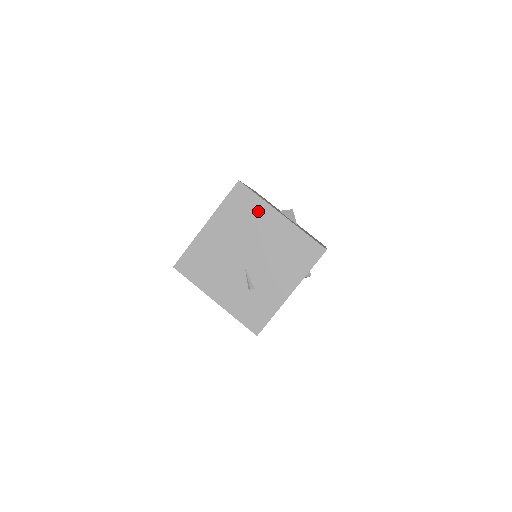
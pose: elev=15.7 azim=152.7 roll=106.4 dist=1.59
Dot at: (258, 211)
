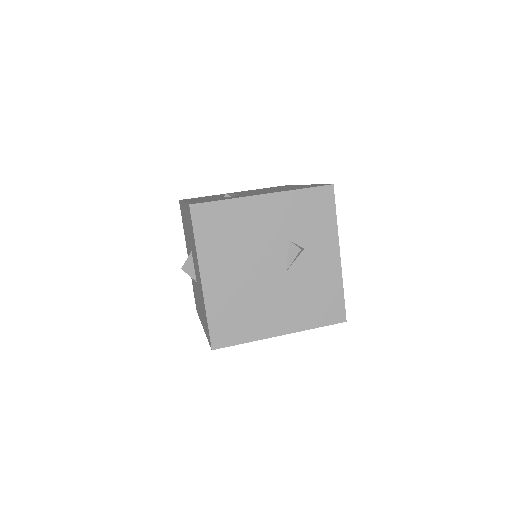
Dot at: (288, 186)
